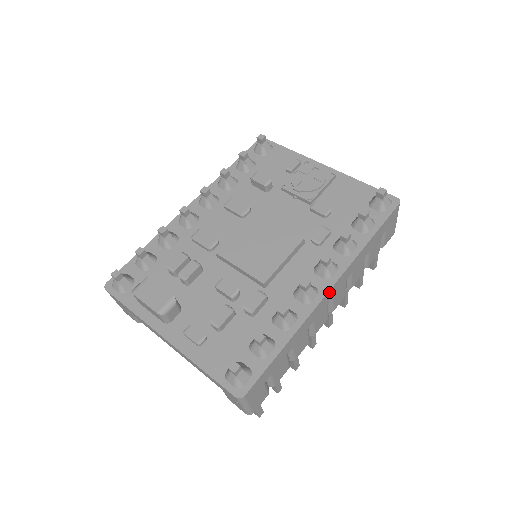
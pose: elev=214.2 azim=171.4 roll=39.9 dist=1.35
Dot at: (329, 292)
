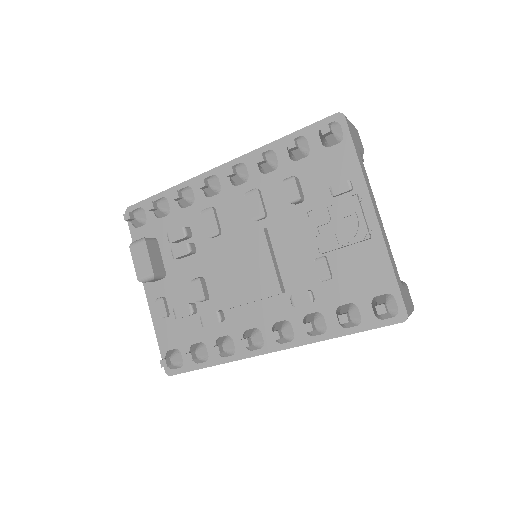
Dot at: occluded
